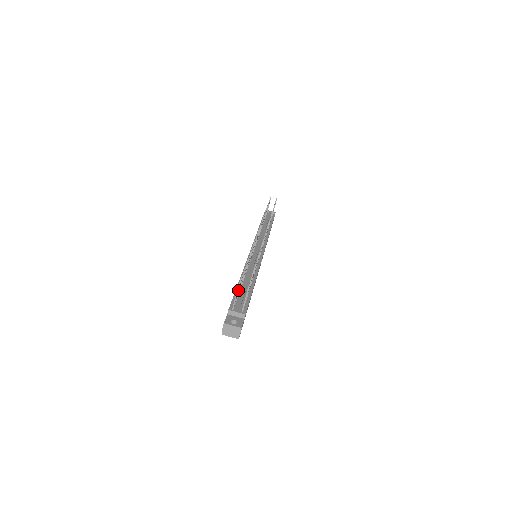
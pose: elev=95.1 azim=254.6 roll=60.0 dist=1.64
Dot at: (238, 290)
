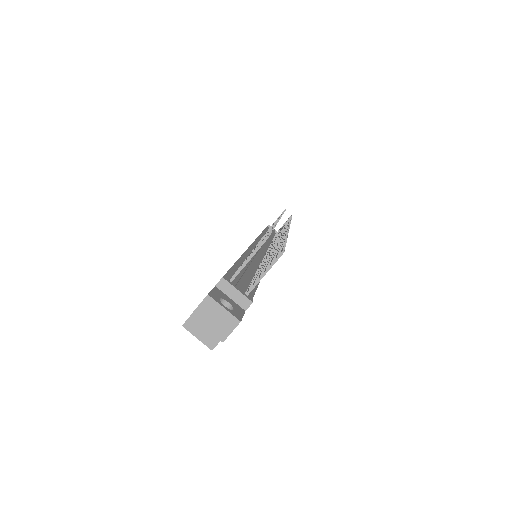
Dot at: (257, 249)
